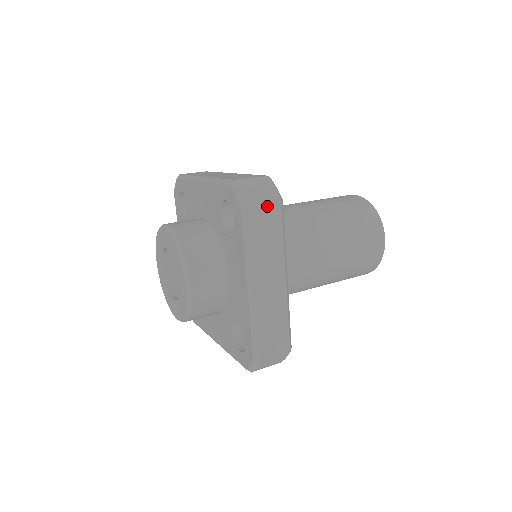
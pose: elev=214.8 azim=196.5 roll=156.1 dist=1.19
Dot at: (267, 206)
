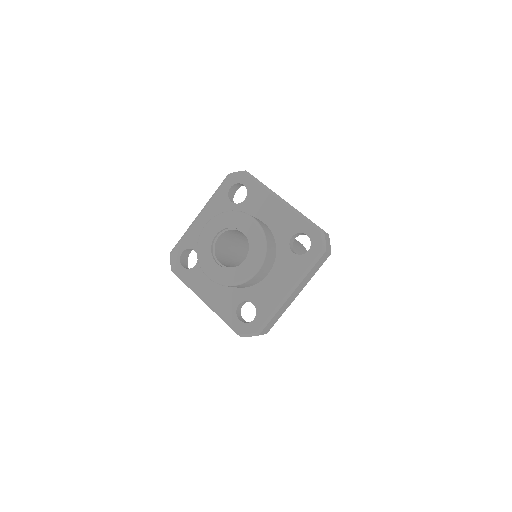
Dot at: (327, 255)
